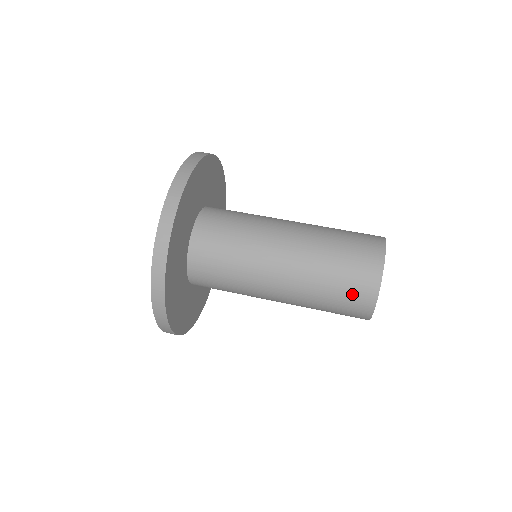
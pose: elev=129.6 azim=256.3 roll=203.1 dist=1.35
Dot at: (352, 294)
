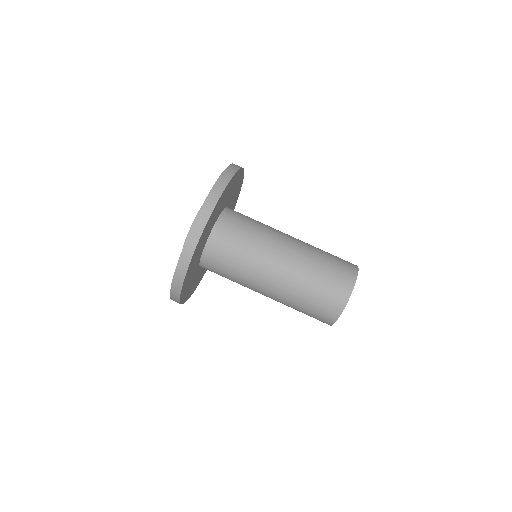
Dot at: (331, 291)
